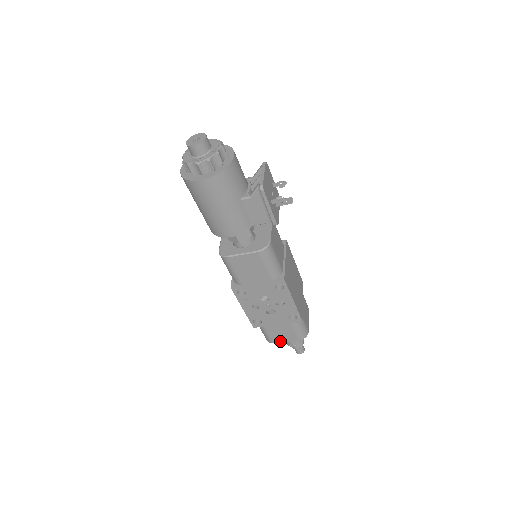
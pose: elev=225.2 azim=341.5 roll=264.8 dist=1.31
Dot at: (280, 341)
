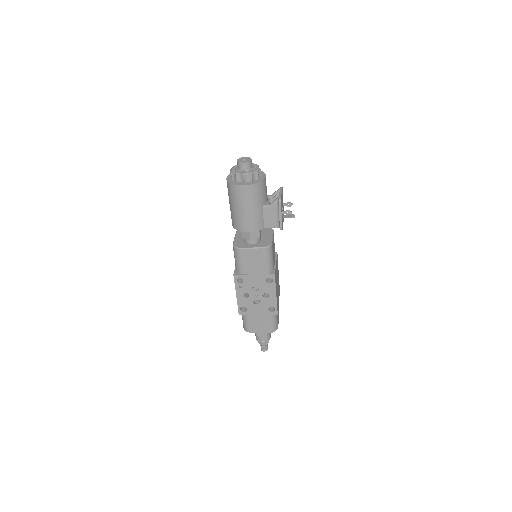
Dot at: (255, 331)
